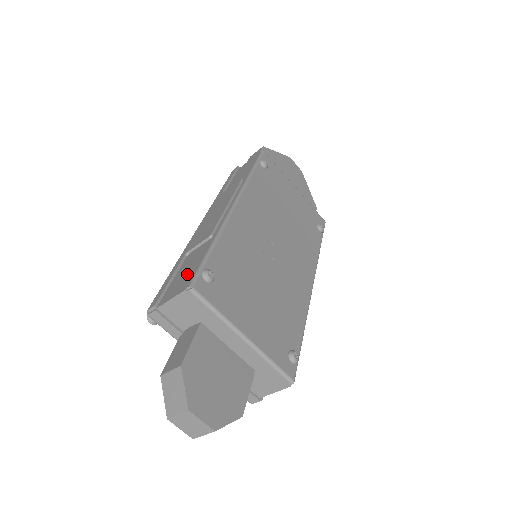
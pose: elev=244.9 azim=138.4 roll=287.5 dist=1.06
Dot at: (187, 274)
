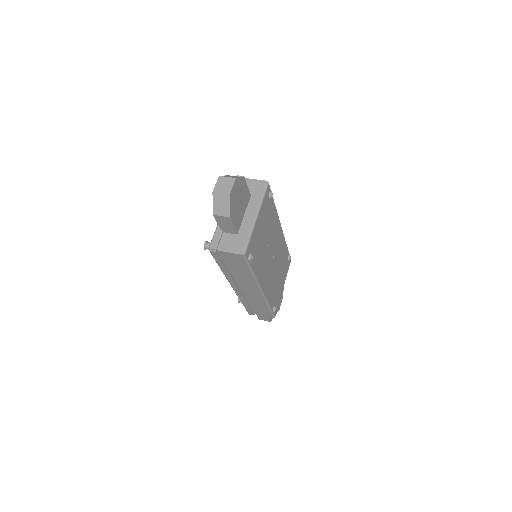
Dot at: occluded
